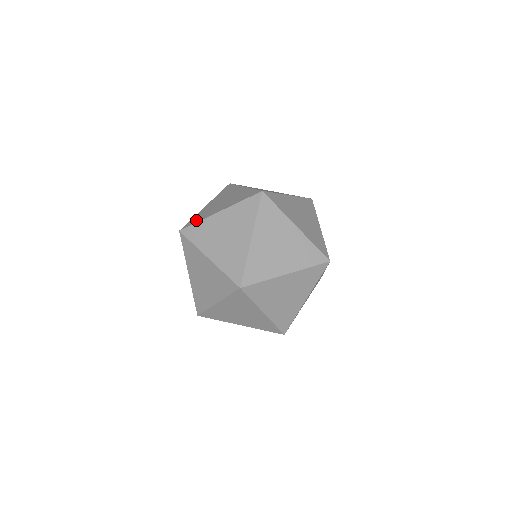
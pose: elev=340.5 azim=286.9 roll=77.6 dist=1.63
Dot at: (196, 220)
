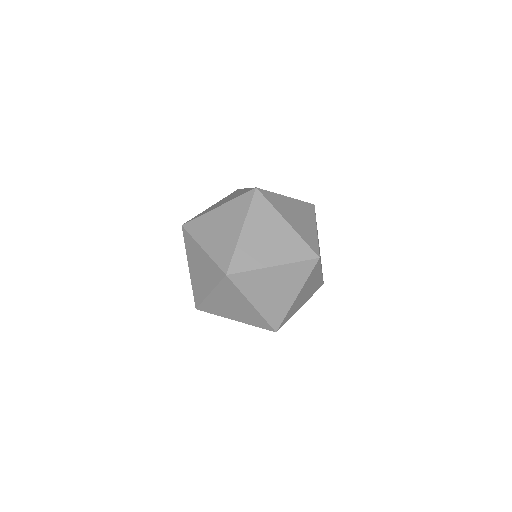
Dot at: occluded
